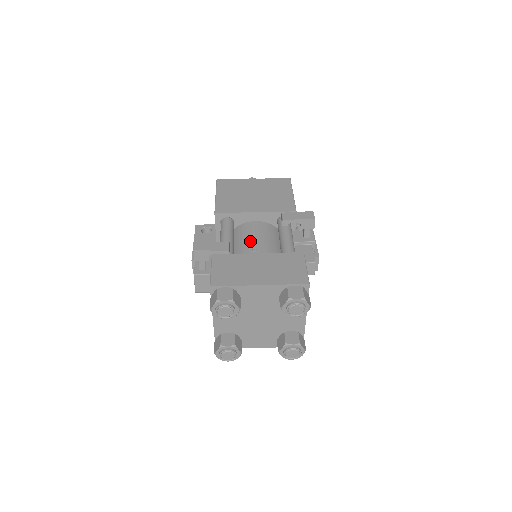
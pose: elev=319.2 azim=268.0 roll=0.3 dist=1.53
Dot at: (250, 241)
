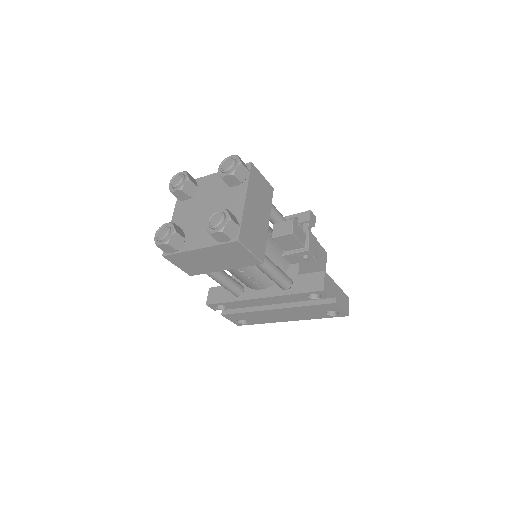
Dot at: occluded
